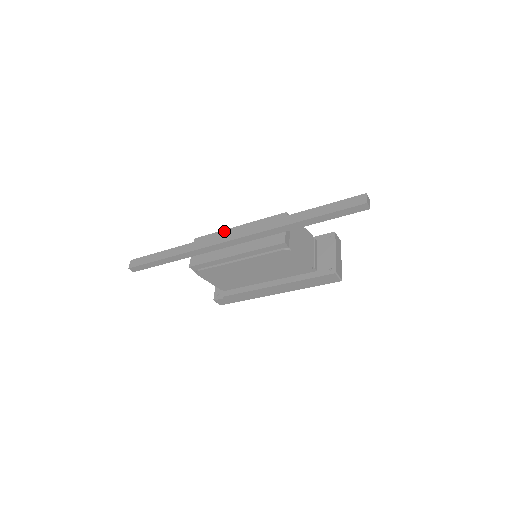
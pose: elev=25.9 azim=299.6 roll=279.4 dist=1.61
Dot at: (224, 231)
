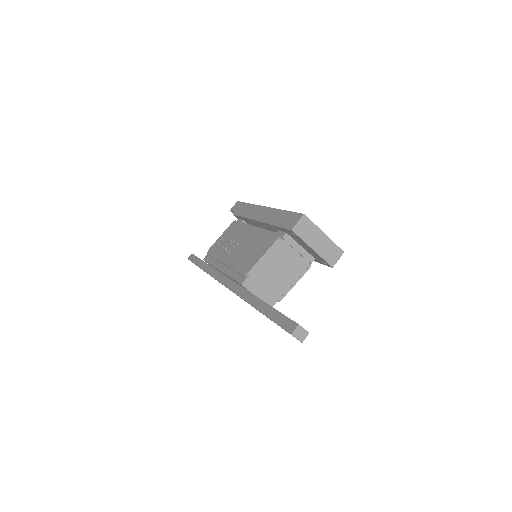
Dot at: occluded
